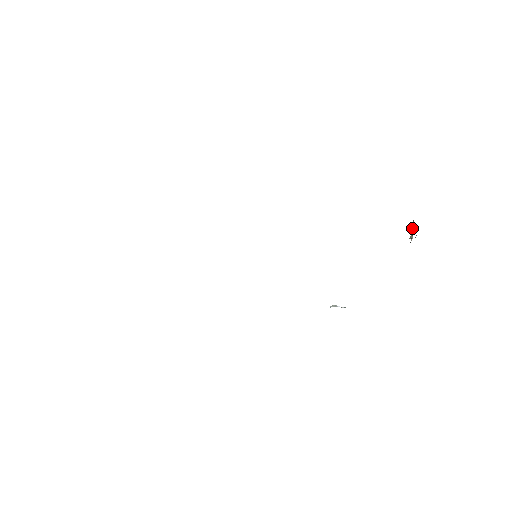
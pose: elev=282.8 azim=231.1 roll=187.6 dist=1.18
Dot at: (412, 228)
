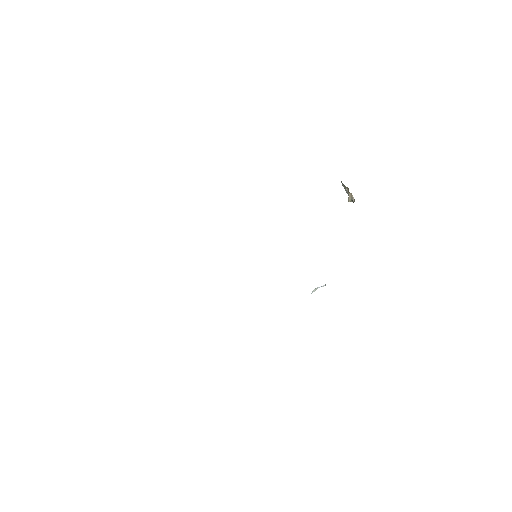
Dot at: (348, 191)
